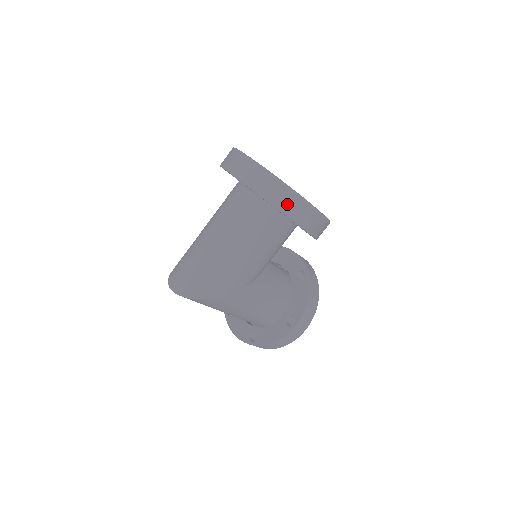
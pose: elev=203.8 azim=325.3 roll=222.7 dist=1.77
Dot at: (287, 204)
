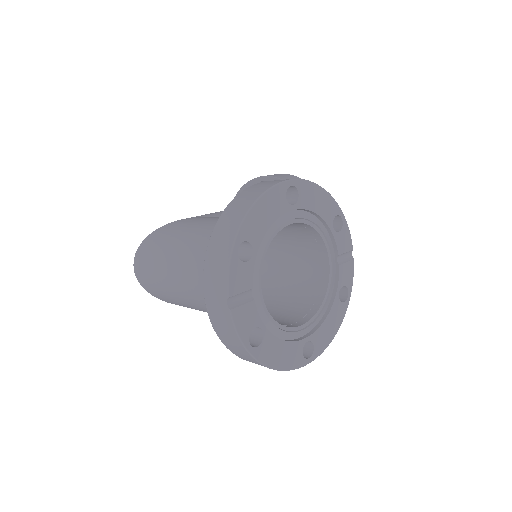
Dot at: occluded
